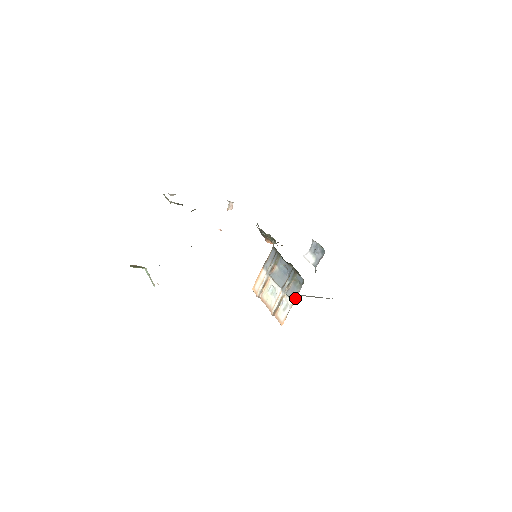
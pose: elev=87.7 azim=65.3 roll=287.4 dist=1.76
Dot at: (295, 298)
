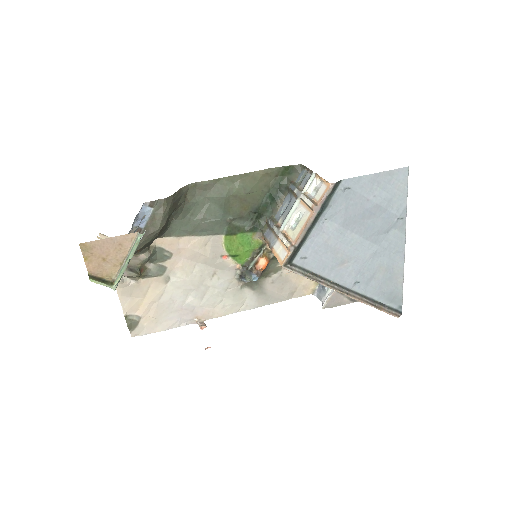
Dot at: (311, 172)
